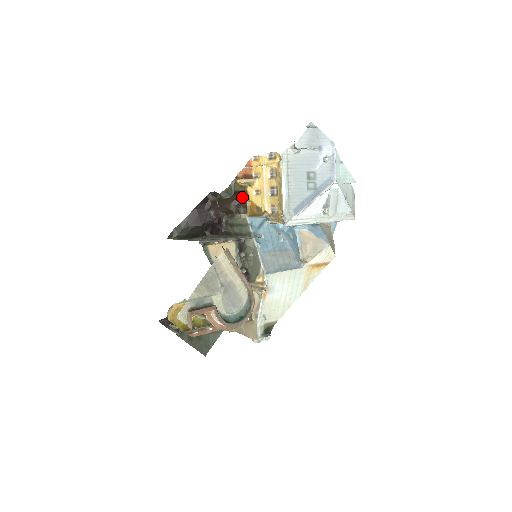
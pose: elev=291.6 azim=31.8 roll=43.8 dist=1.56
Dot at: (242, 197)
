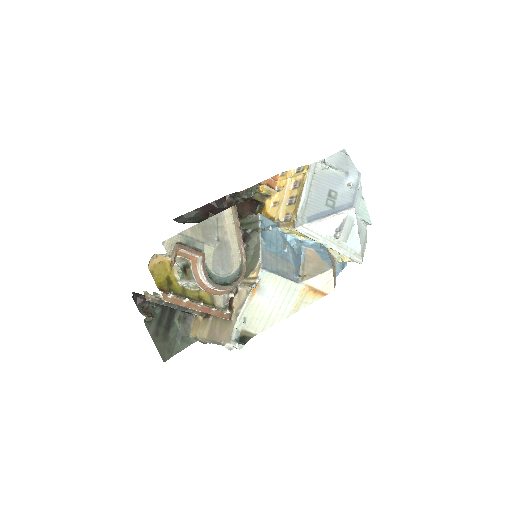
Dot at: (258, 210)
